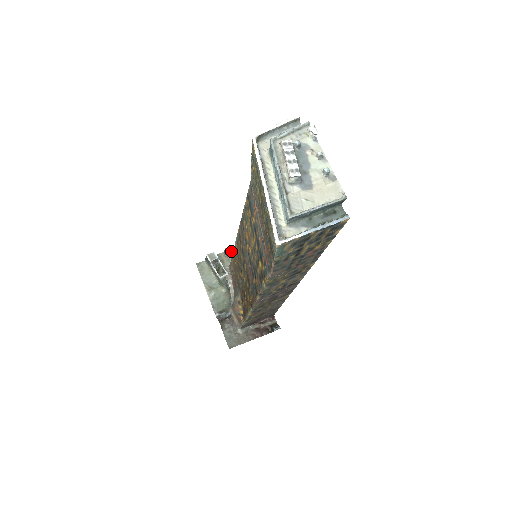
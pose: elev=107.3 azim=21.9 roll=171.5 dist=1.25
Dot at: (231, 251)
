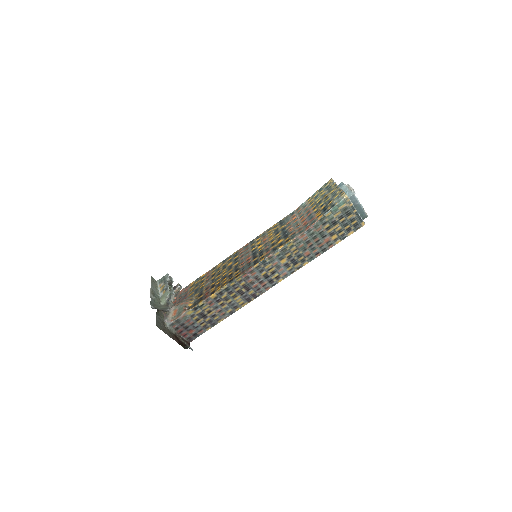
Dot at: occluded
